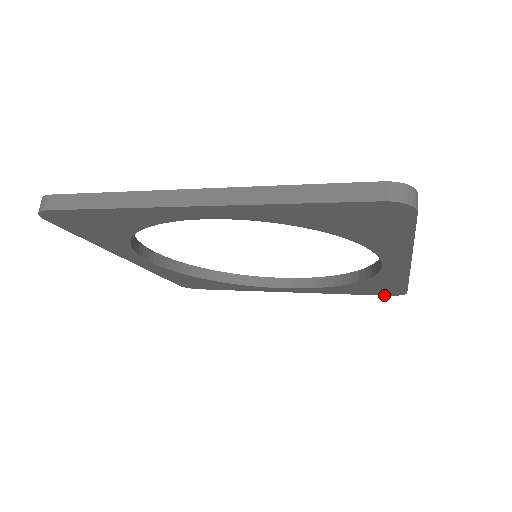
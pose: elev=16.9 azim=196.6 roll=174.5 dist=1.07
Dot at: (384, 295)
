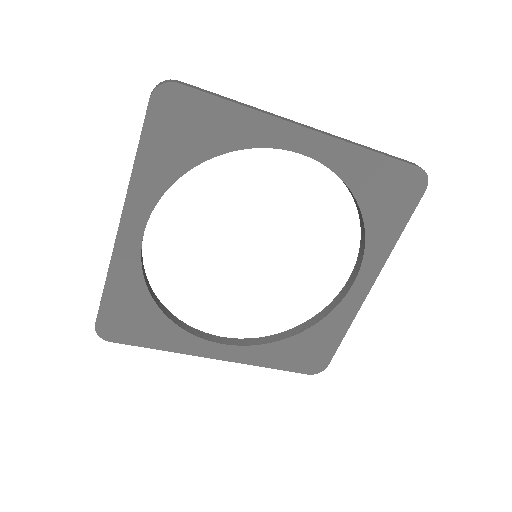
Dot at: (422, 195)
